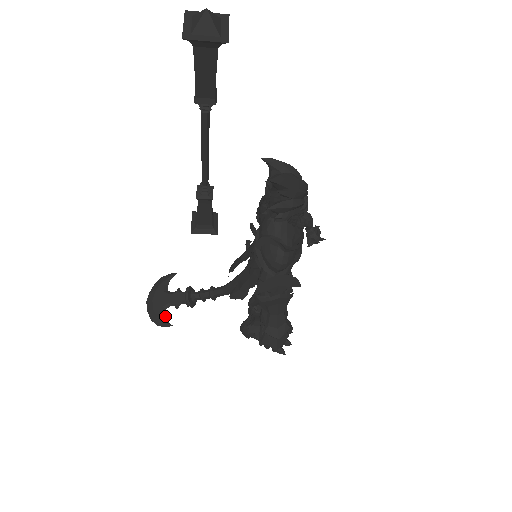
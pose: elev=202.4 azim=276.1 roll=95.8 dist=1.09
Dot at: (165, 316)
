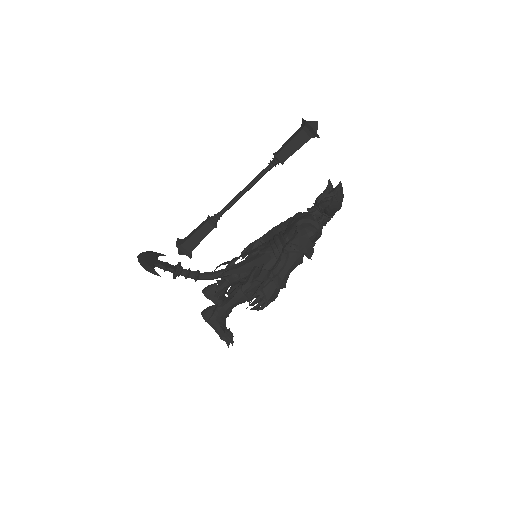
Dot at: (154, 269)
